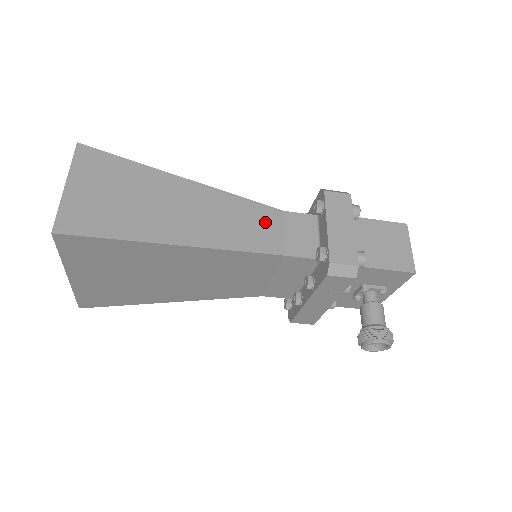
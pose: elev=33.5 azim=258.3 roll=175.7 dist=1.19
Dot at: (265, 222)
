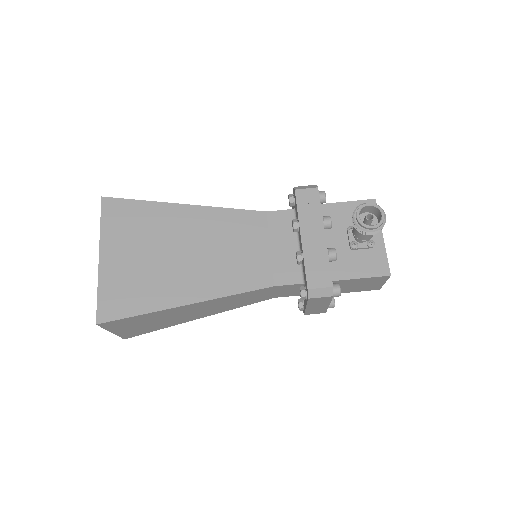
Dot at: occluded
